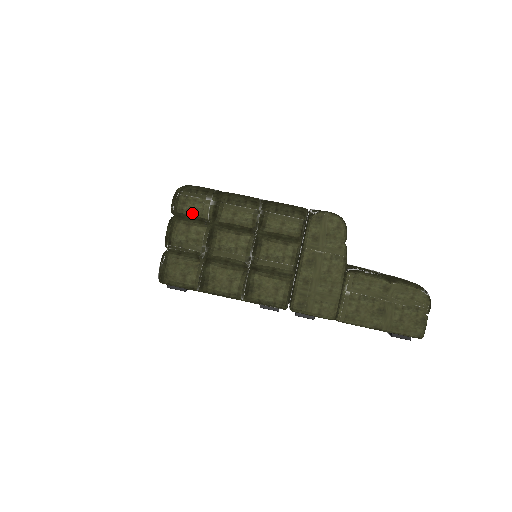
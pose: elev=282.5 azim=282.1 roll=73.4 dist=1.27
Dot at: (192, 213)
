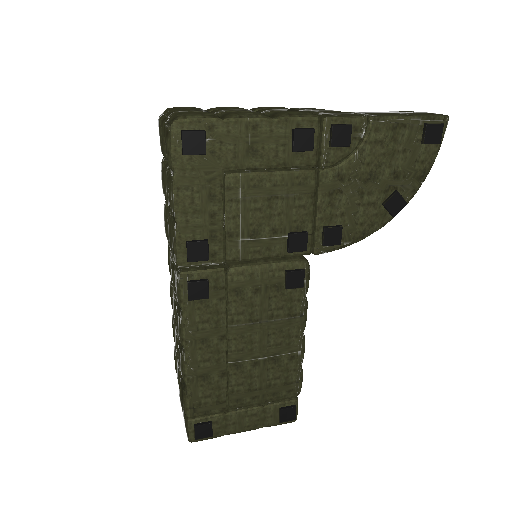
Dot at: (184, 108)
